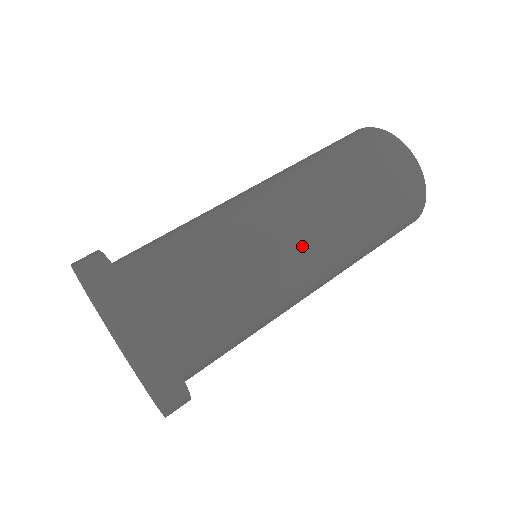
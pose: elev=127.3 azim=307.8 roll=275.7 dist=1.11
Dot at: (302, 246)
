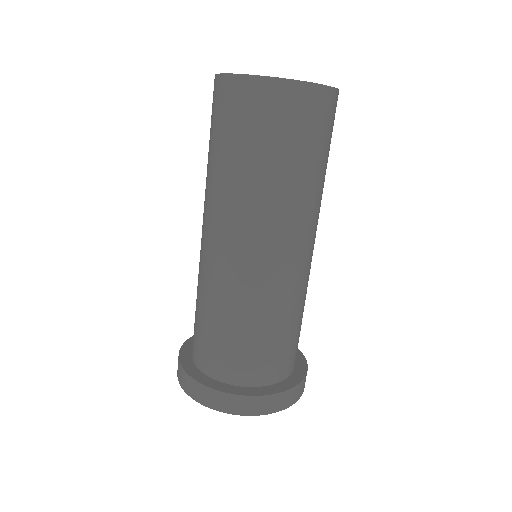
Dot at: occluded
